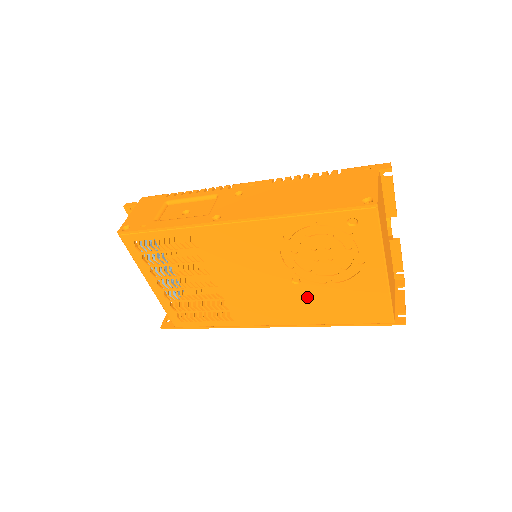
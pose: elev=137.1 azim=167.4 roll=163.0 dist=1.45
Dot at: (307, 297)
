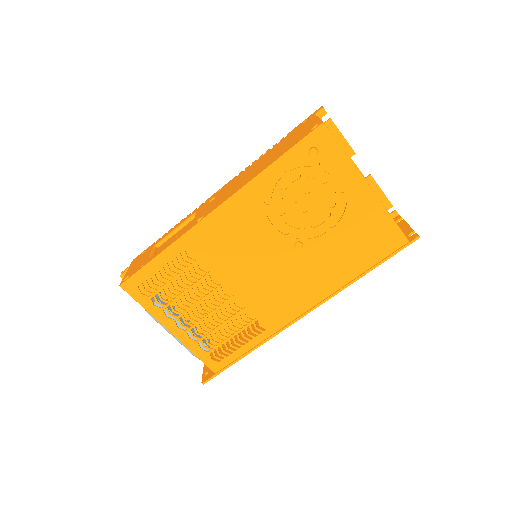
Dot at: (317, 259)
